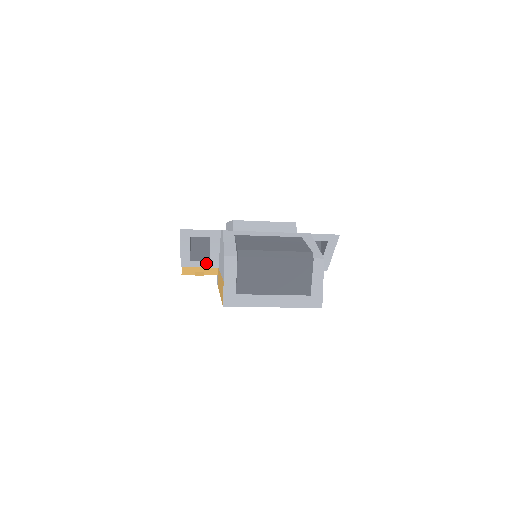
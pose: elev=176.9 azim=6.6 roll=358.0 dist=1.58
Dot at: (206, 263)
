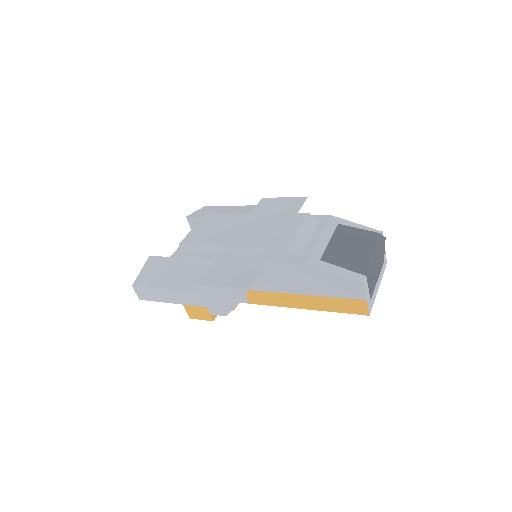
Dot at: occluded
